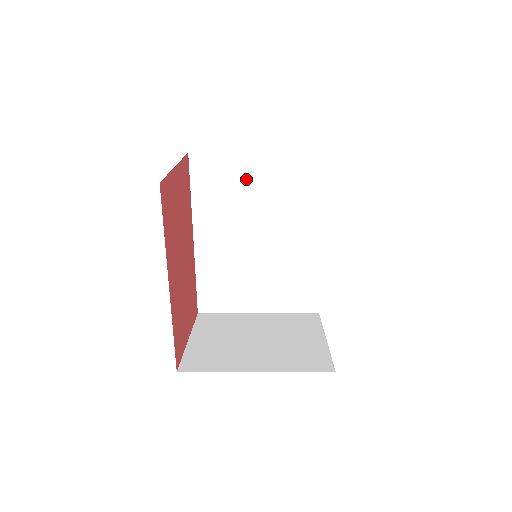
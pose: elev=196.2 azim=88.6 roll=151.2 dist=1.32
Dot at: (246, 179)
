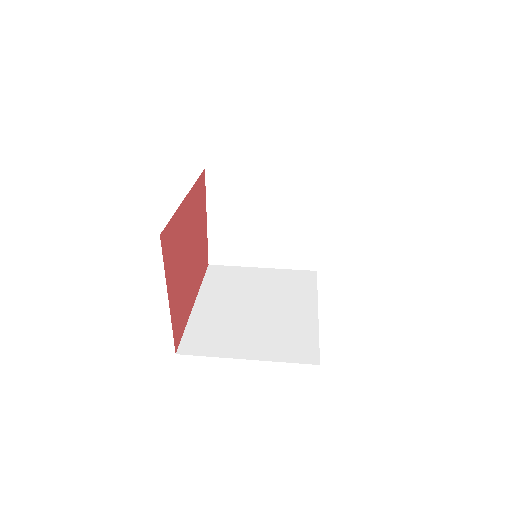
Dot at: occluded
